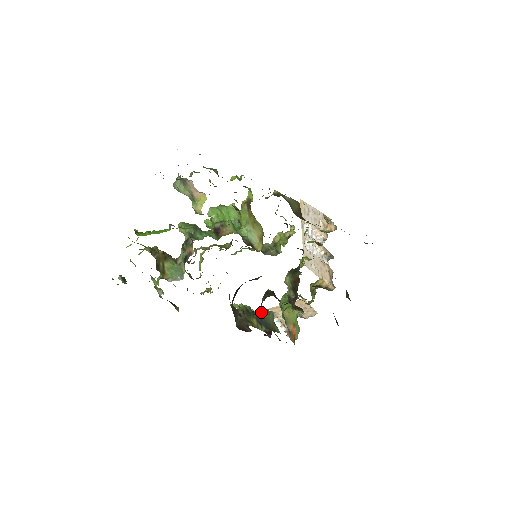
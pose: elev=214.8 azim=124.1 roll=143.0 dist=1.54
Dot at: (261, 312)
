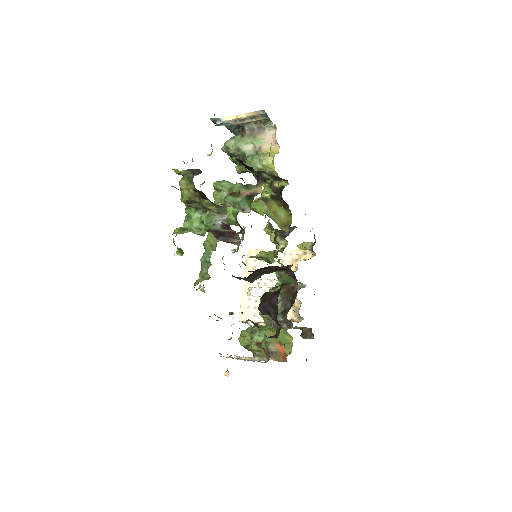
Dot at: occluded
